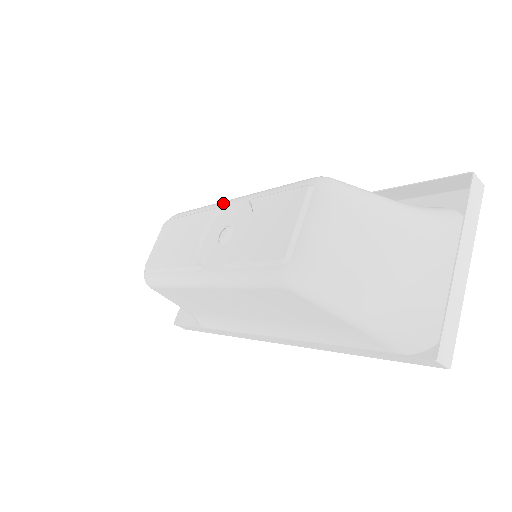
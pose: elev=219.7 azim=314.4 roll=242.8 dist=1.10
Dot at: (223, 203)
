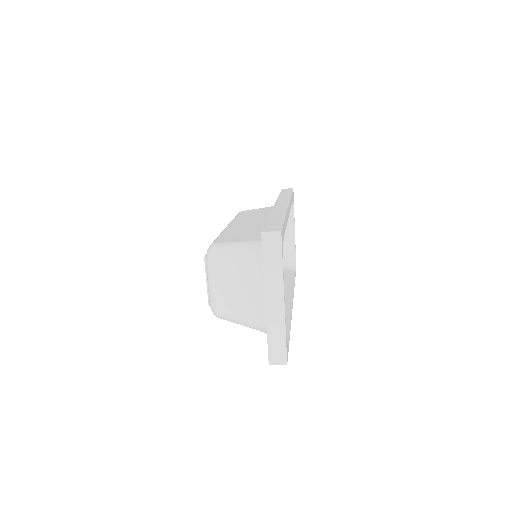
Dot at: occluded
